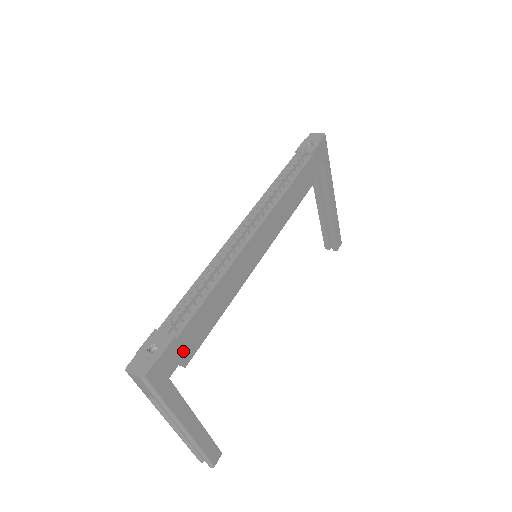
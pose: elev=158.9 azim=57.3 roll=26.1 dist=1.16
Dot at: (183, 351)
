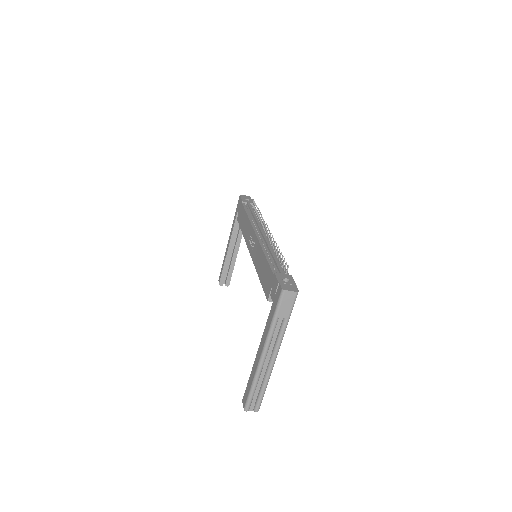
Dot at: occluded
